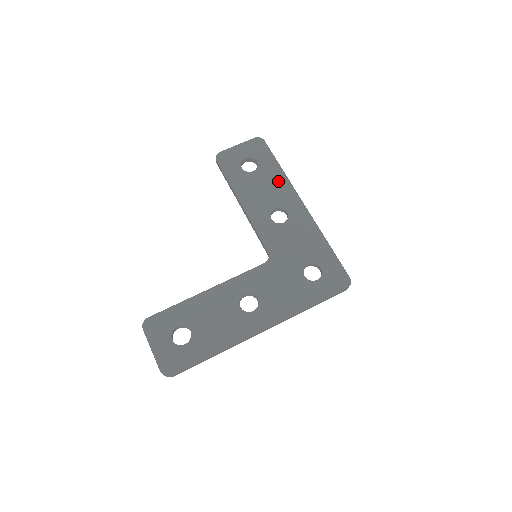
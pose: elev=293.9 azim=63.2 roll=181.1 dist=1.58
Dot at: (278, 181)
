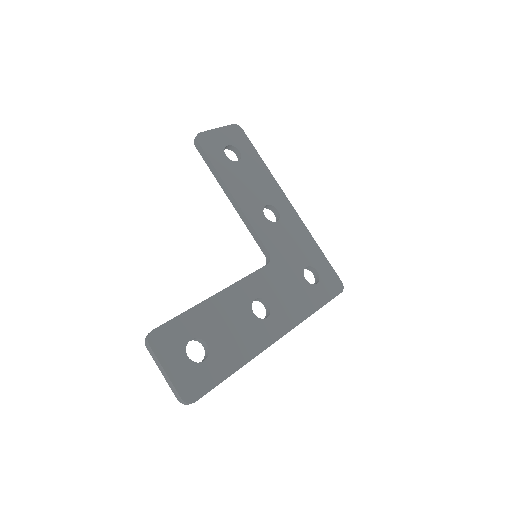
Dot at: (264, 176)
